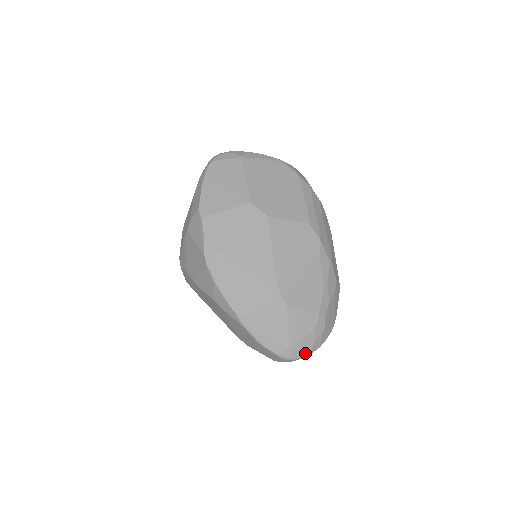
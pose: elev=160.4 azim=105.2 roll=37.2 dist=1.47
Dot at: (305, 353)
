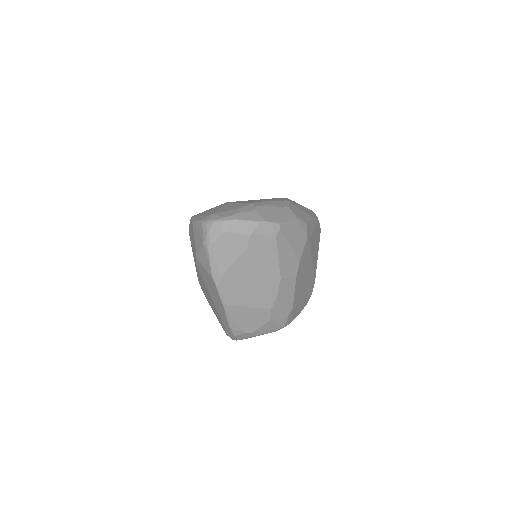
Dot at: (224, 217)
